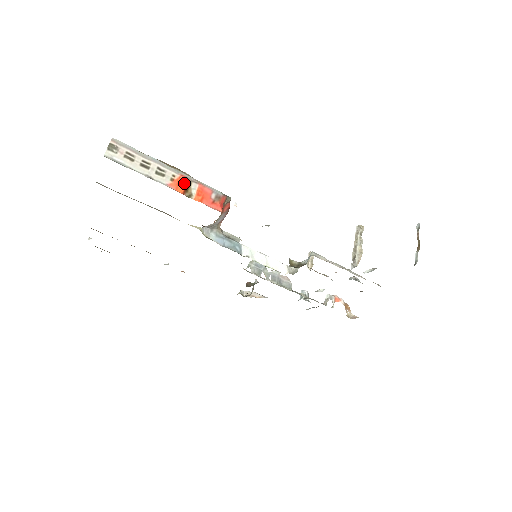
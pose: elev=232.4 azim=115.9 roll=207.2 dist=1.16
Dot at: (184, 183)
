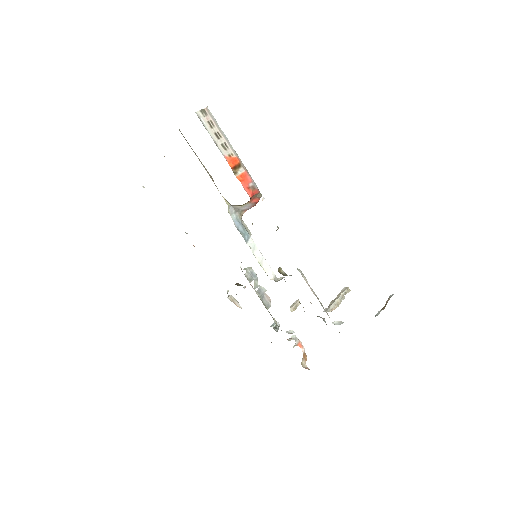
Dot at: (236, 163)
